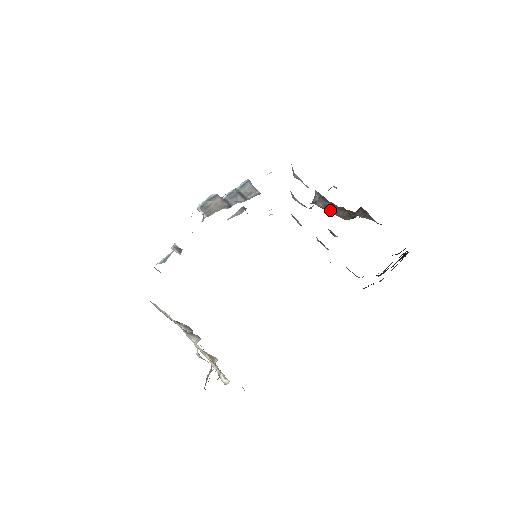
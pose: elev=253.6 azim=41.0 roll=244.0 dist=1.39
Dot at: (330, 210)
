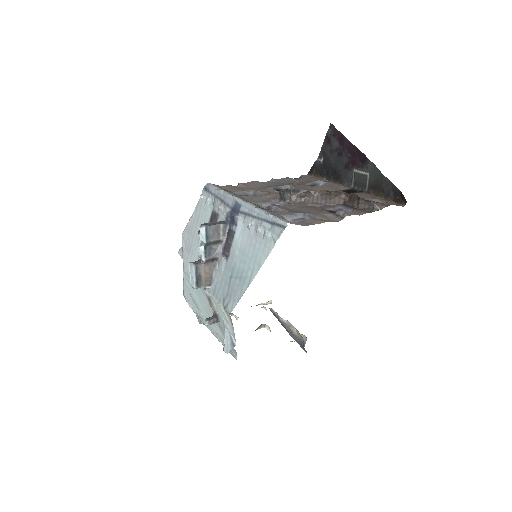
Dot at: (315, 201)
